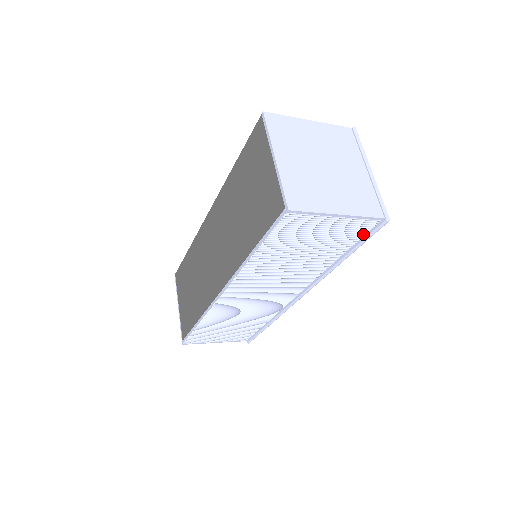
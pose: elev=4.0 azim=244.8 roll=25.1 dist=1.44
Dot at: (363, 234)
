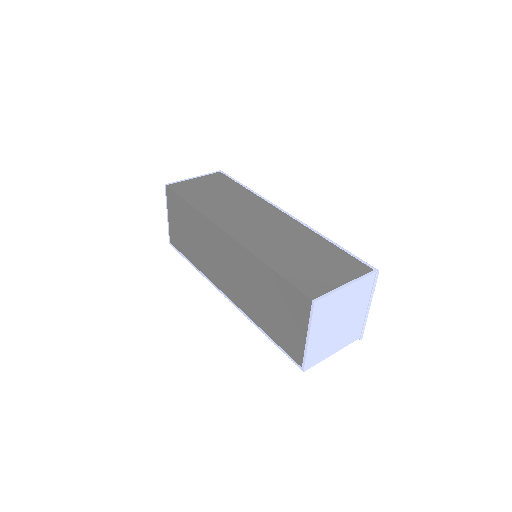
Dot at: occluded
